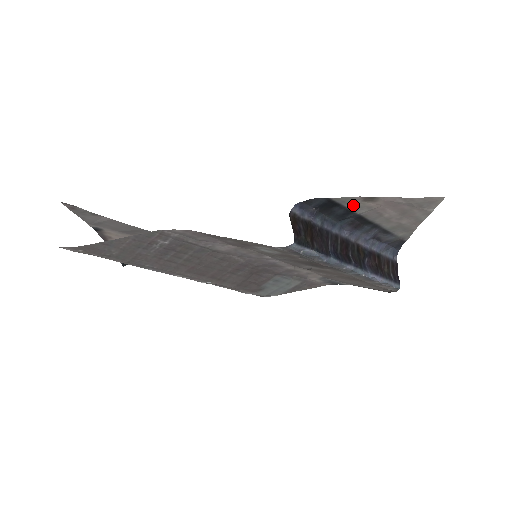
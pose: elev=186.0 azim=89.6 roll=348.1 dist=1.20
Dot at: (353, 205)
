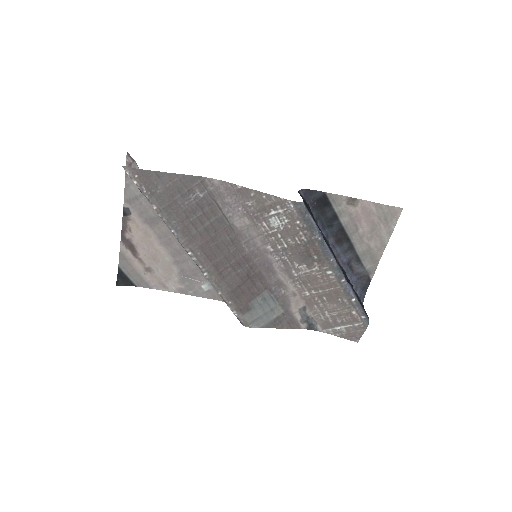
Dot at: (339, 208)
